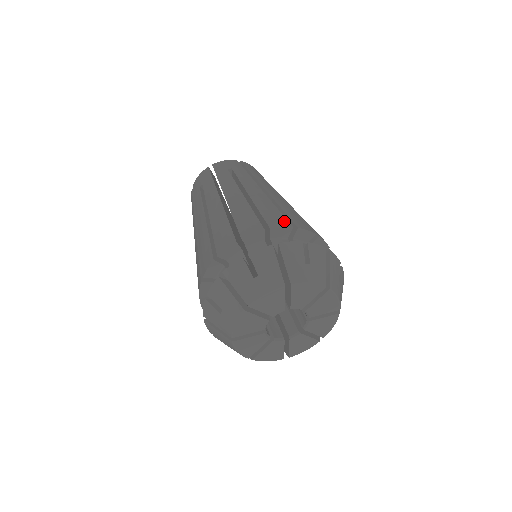
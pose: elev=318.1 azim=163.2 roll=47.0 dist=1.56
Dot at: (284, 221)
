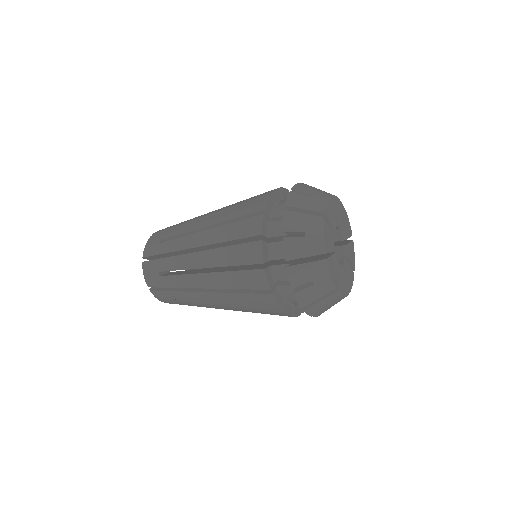
Dot at: occluded
